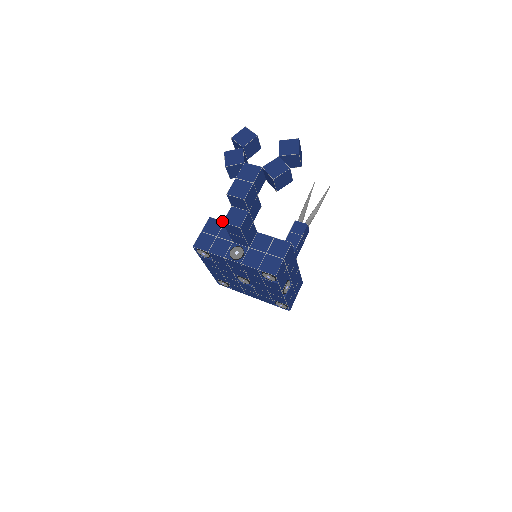
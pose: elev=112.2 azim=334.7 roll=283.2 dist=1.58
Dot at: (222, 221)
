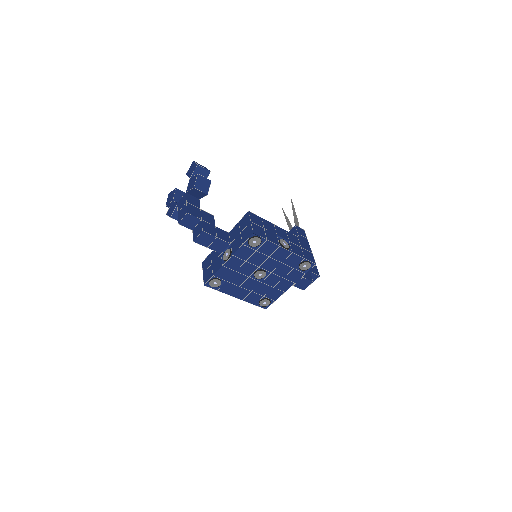
Dot at: (209, 255)
